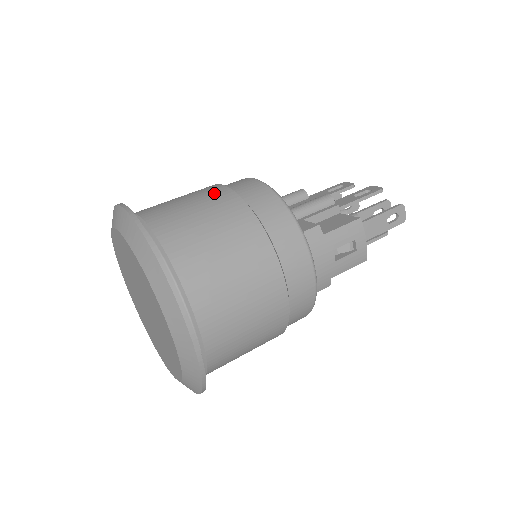
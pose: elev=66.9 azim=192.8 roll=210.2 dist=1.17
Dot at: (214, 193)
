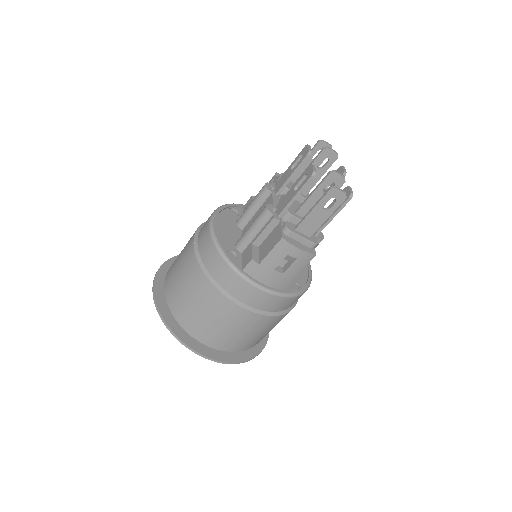
Dot at: (187, 255)
